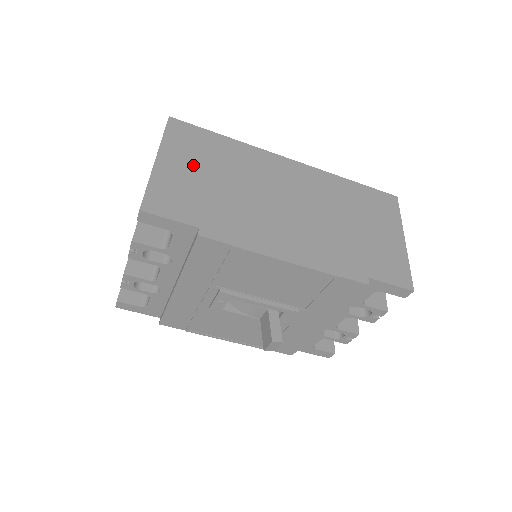
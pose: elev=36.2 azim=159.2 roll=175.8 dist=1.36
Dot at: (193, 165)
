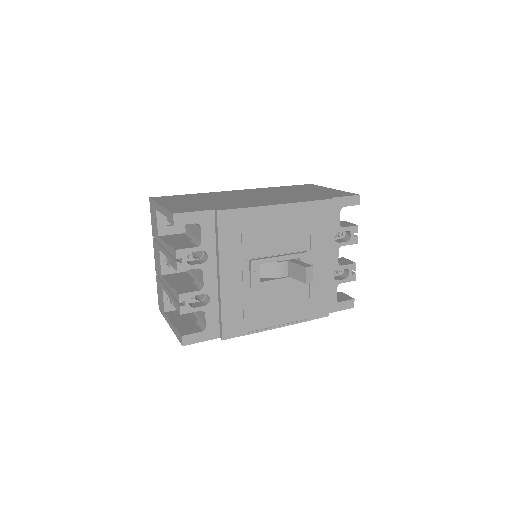
Dot at: (184, 201)
